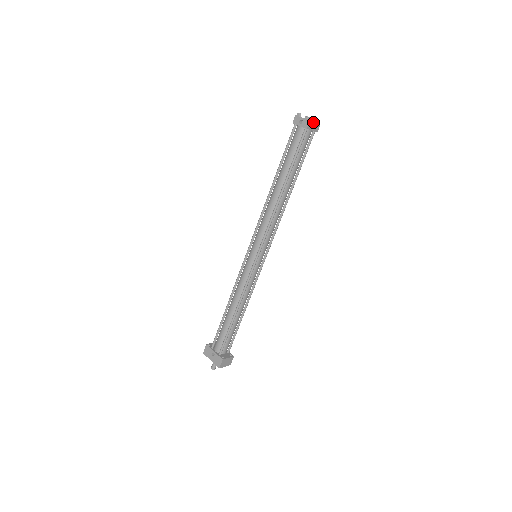
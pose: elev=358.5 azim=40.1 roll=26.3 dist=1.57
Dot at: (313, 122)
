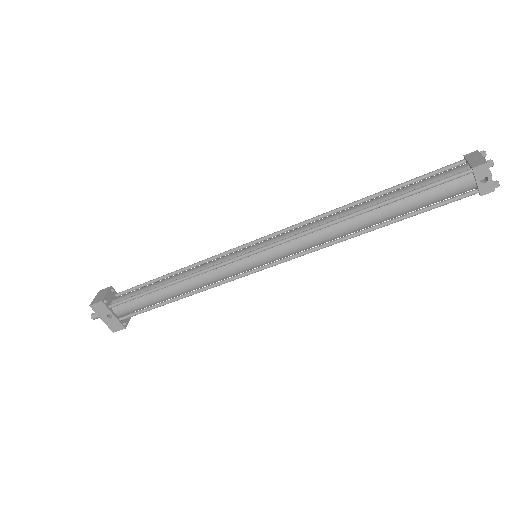
Dot at: occluded
